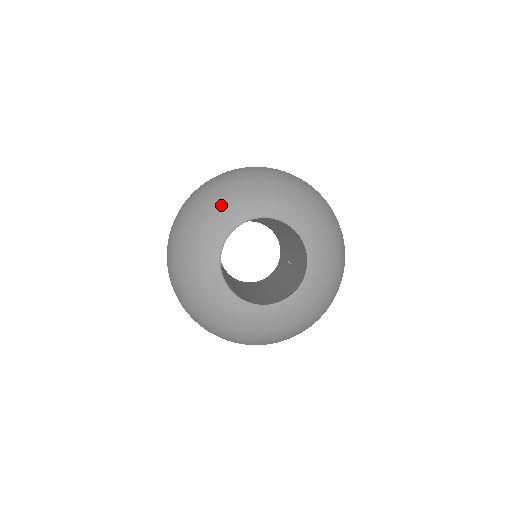
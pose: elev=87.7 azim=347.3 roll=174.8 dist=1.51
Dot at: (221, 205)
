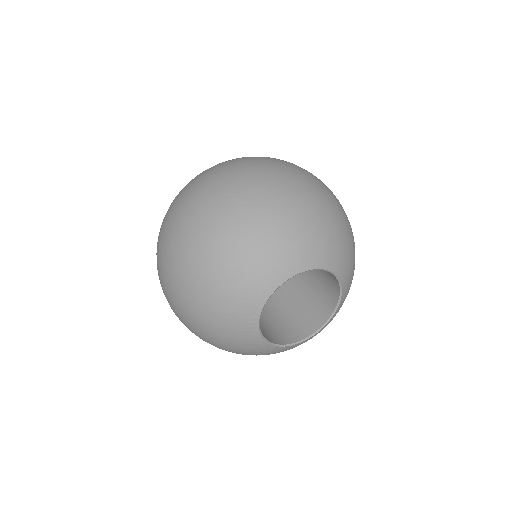
Dot at: (234, 287)
